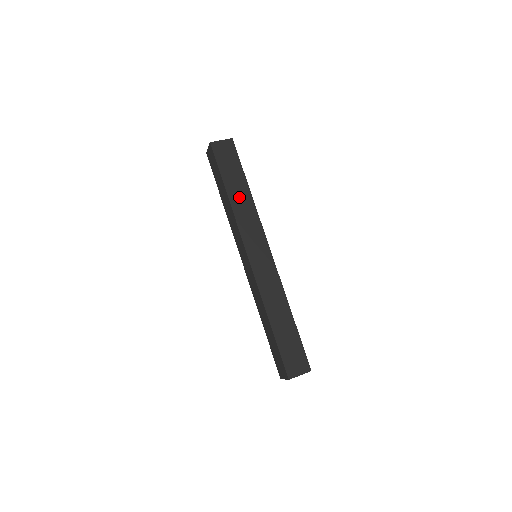
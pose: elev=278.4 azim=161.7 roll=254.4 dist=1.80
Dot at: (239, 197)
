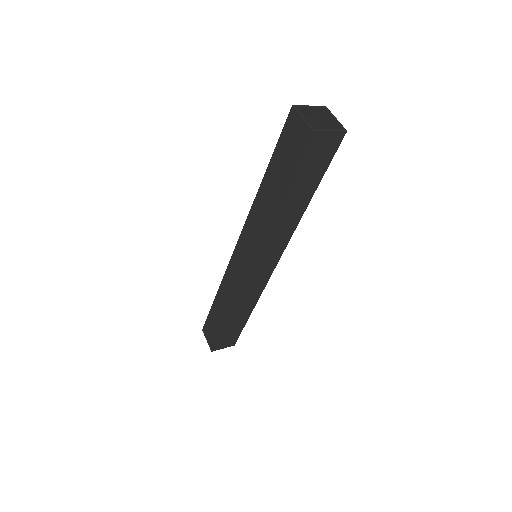
Dot at: (289, 212)
